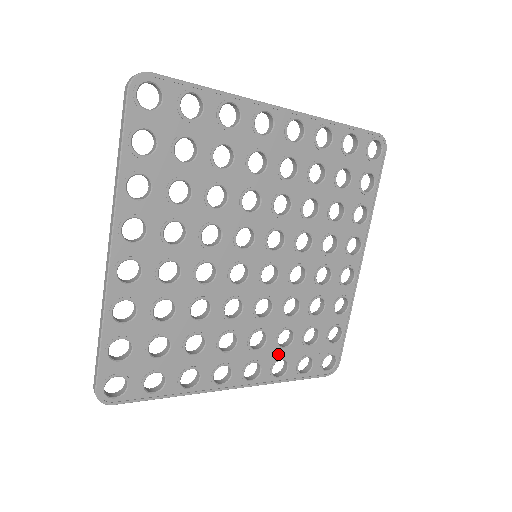
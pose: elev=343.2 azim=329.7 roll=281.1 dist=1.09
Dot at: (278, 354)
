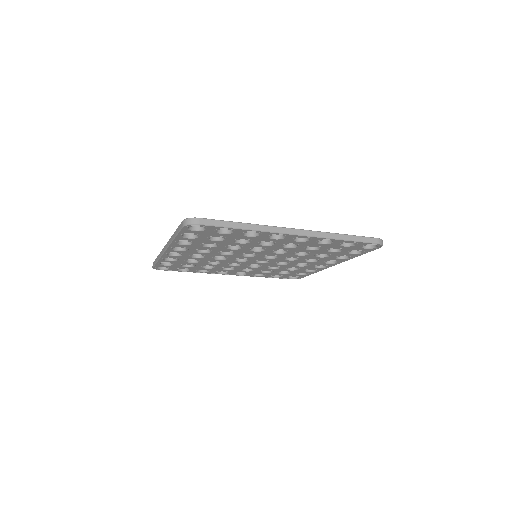
Dot at: (259, 273)
